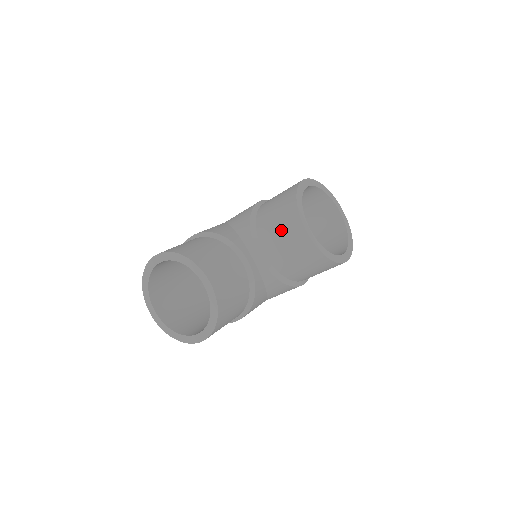
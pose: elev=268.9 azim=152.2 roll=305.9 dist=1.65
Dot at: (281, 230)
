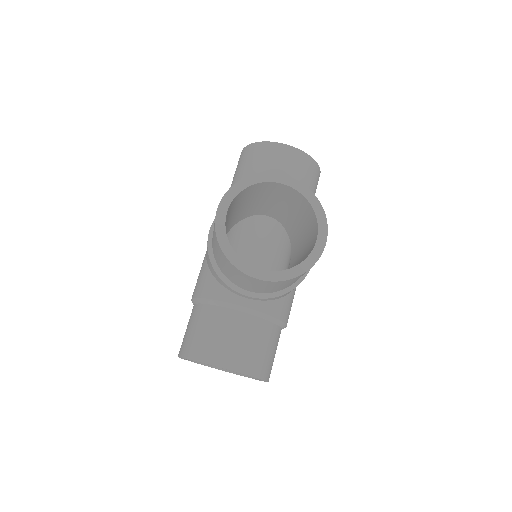
Dot at: (240, 279)
